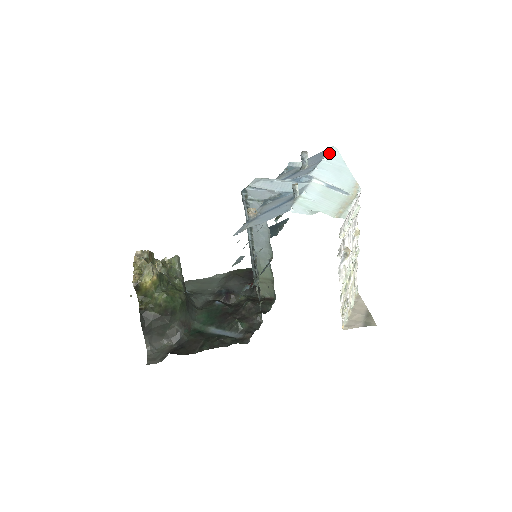
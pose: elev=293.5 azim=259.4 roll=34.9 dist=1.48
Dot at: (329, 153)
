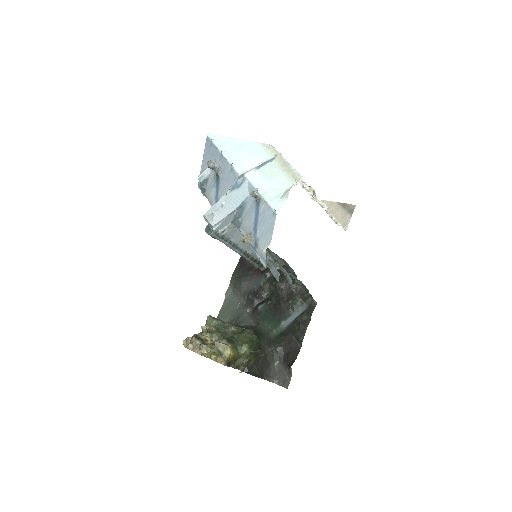
Dot at: (215, 144)
